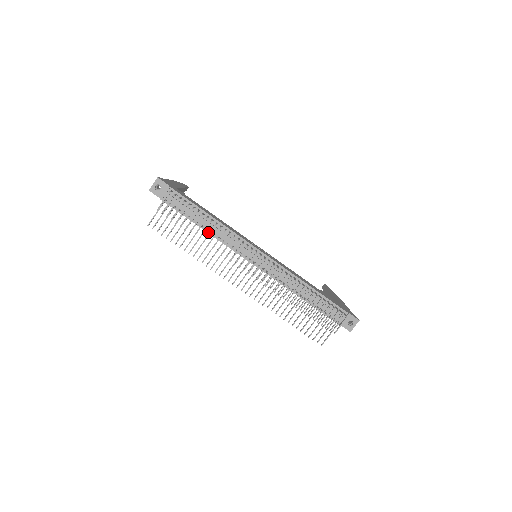
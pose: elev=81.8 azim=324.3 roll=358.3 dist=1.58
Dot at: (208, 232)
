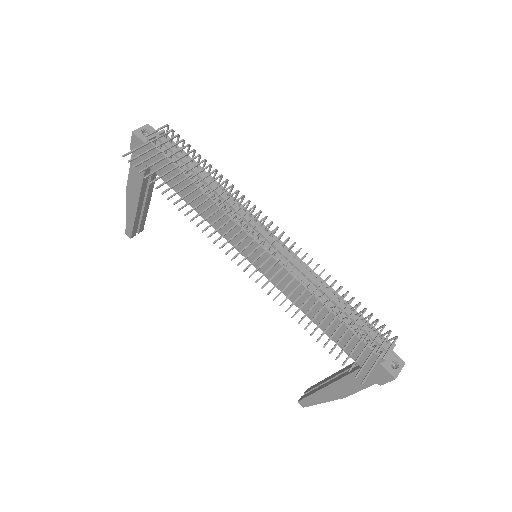
Dot at: occluded
